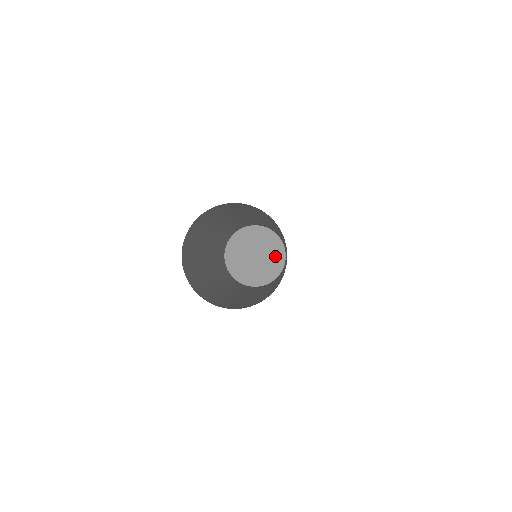
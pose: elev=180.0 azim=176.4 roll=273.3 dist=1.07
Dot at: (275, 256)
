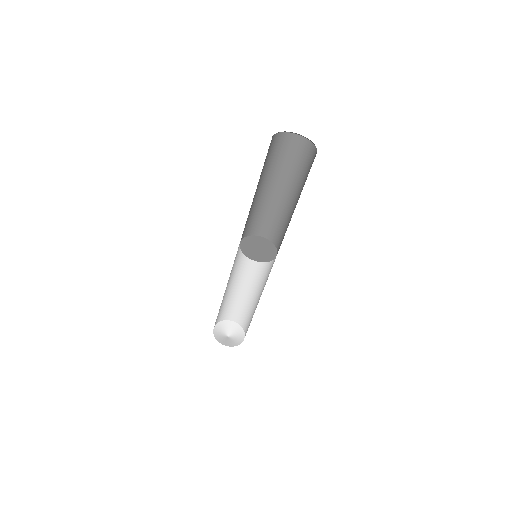
Dot at: (269, 246)
